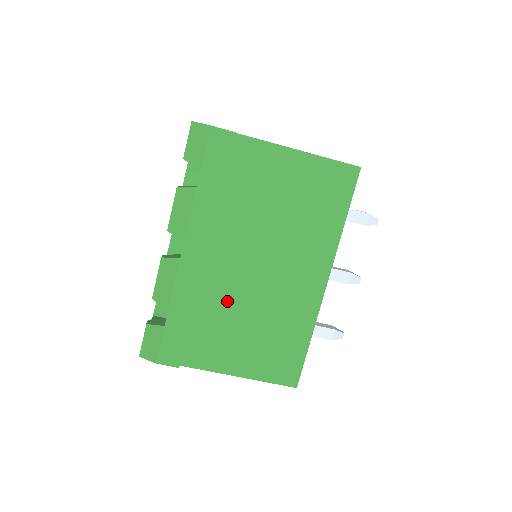
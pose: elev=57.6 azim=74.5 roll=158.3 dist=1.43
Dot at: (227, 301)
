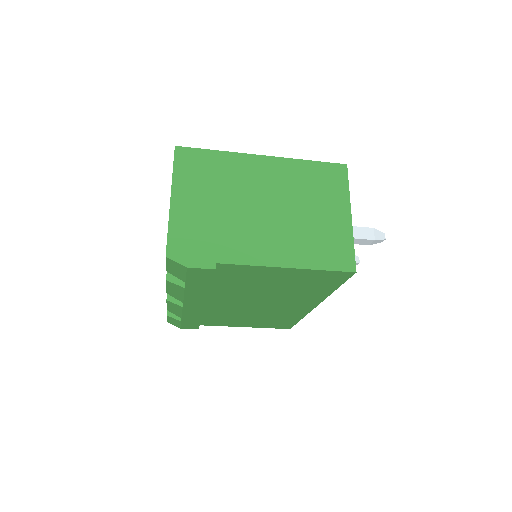
Dot at: (229, 312)
